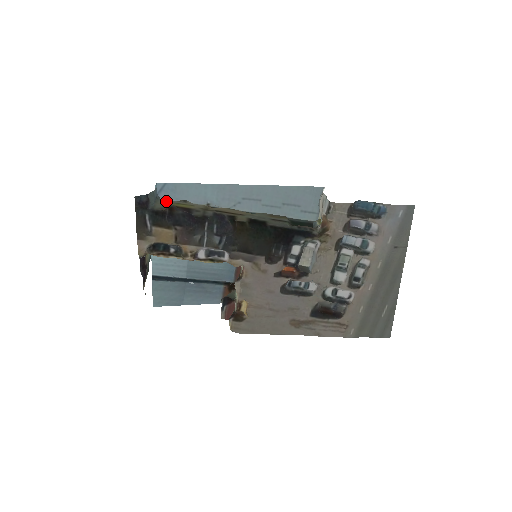
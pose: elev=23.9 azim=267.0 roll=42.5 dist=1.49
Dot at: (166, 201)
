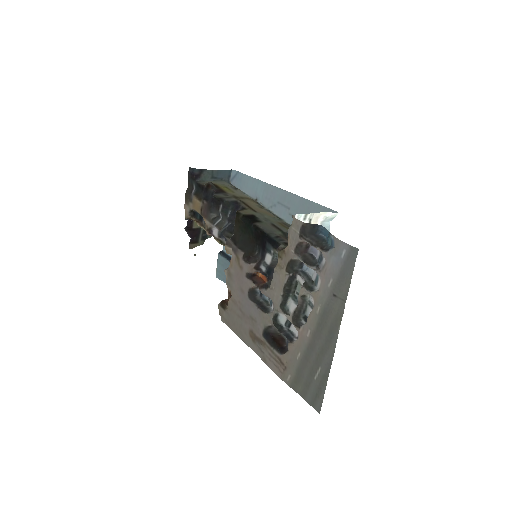
Dot at: (225, 184)
